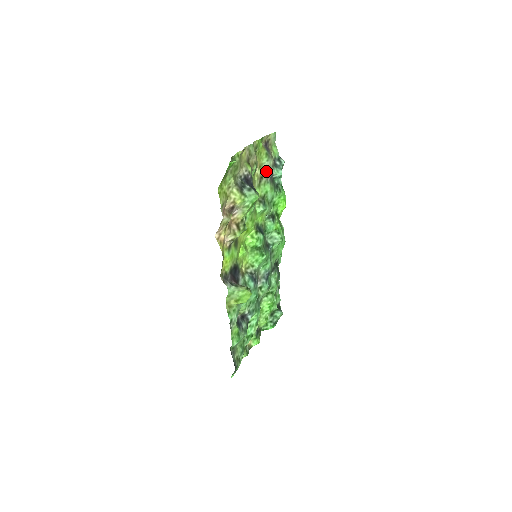
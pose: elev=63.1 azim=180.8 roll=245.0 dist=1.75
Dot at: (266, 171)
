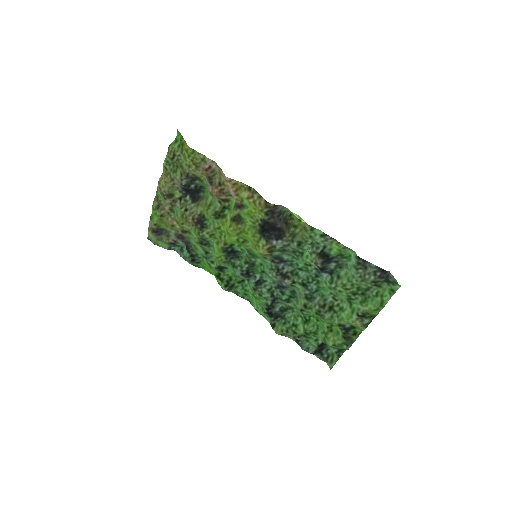
Dot at: (178, 235)
